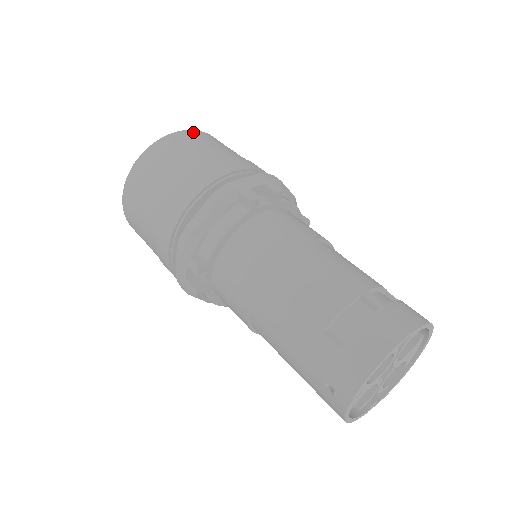
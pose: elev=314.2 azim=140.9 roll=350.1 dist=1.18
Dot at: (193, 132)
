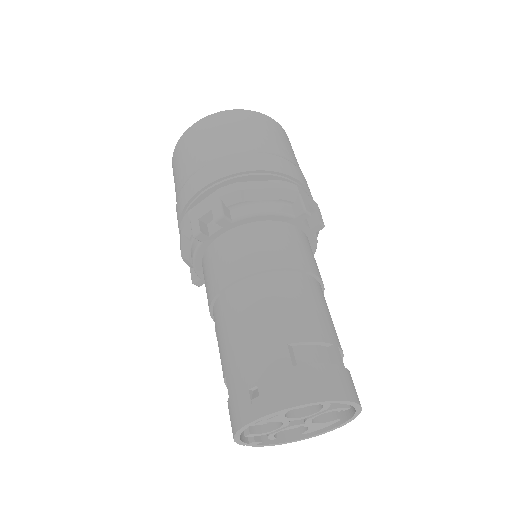
Dot at: occluded
